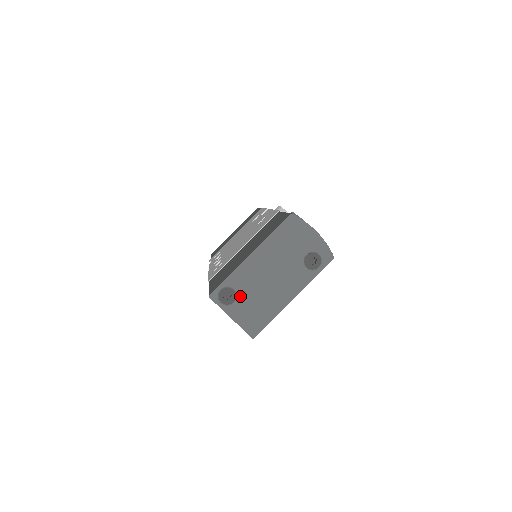
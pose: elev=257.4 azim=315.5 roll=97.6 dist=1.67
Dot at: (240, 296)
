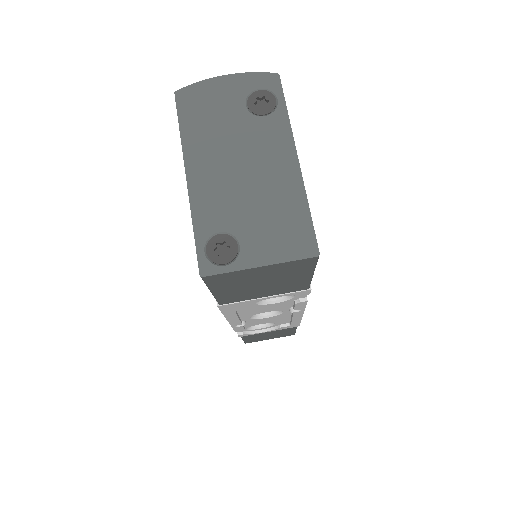
Dot at: (236, 230)
